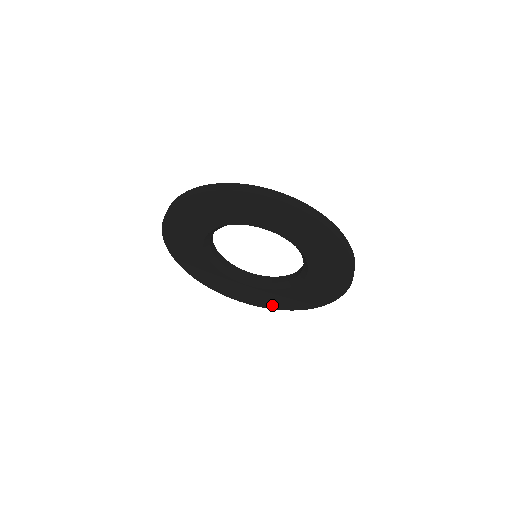
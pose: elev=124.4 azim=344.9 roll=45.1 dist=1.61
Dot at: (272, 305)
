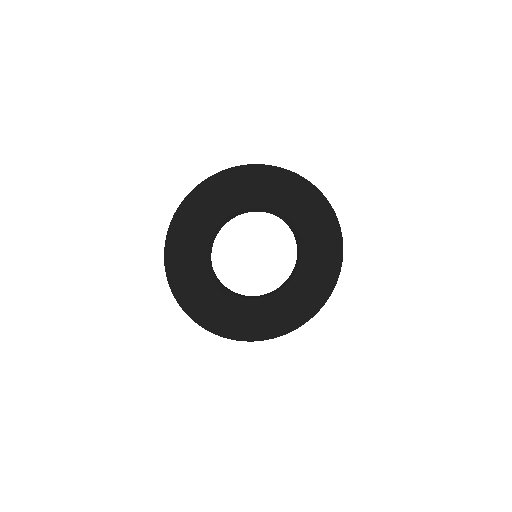
Dot at: (262, 333)
